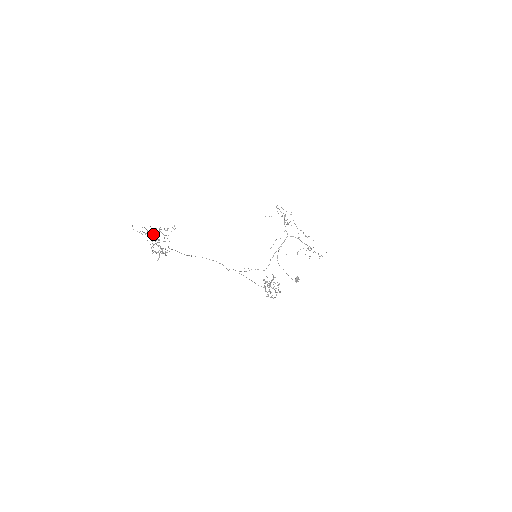
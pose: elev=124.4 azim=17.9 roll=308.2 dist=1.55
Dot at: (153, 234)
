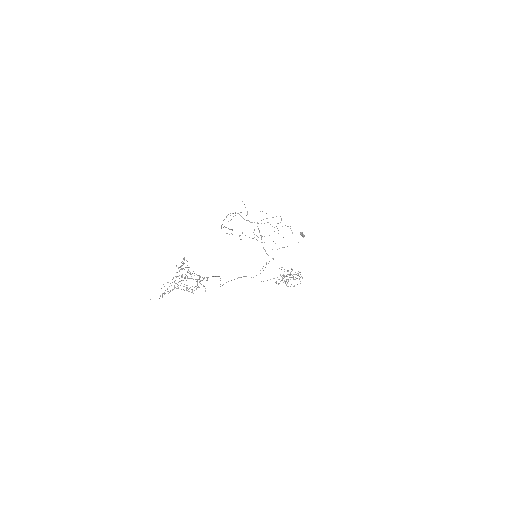
Dot at: (177, 276)
